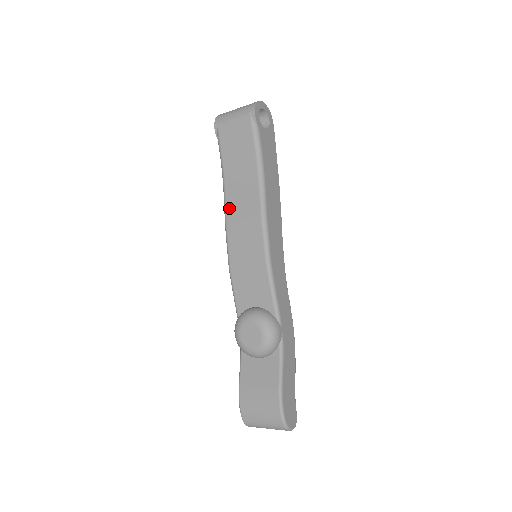
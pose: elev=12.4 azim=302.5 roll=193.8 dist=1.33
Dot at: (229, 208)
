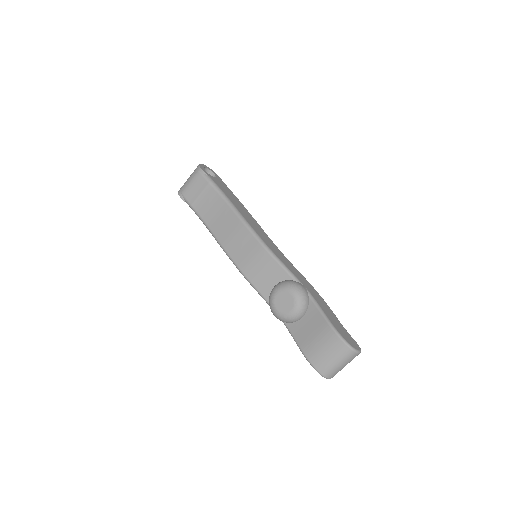
Dot at: (219, 236)
